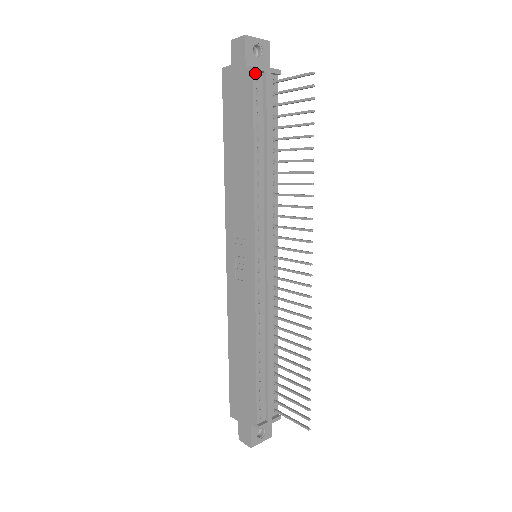
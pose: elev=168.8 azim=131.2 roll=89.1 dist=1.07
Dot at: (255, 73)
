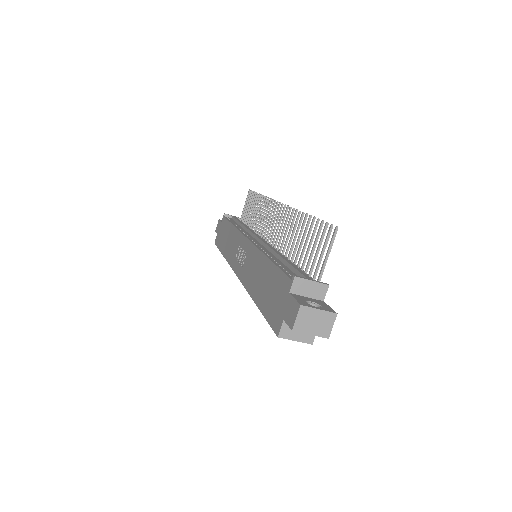
Dot at: (226, 217)
